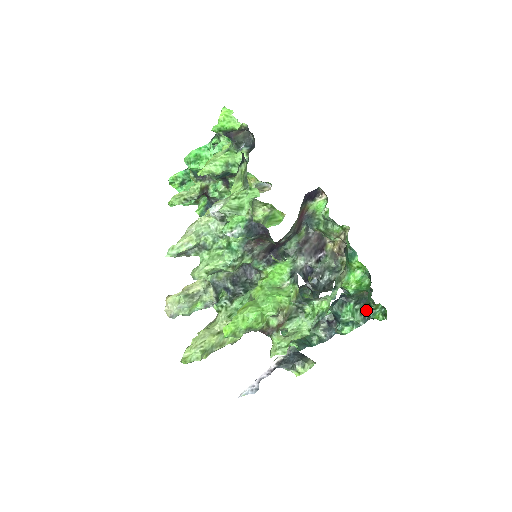
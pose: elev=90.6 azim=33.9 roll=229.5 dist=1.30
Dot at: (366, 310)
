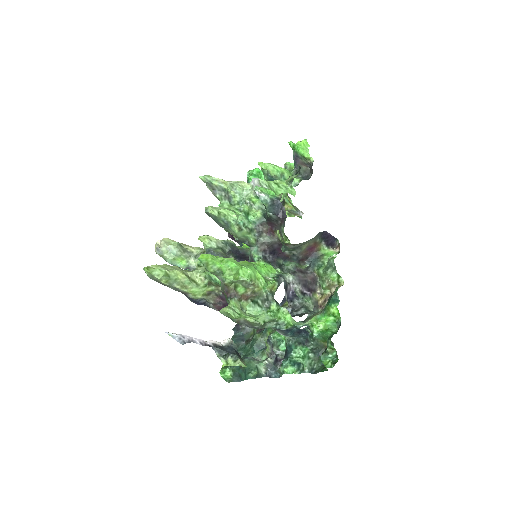
Dot at: (317, 365)
